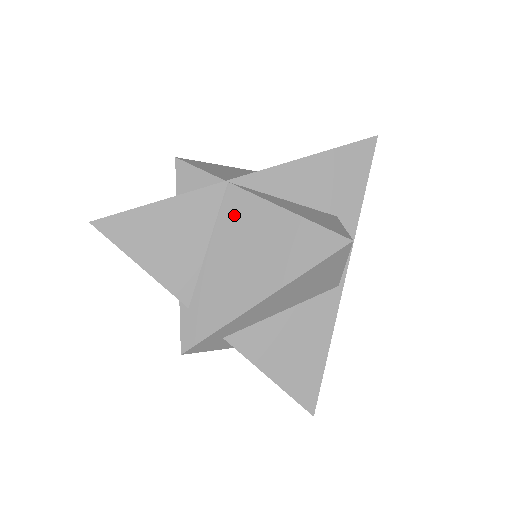
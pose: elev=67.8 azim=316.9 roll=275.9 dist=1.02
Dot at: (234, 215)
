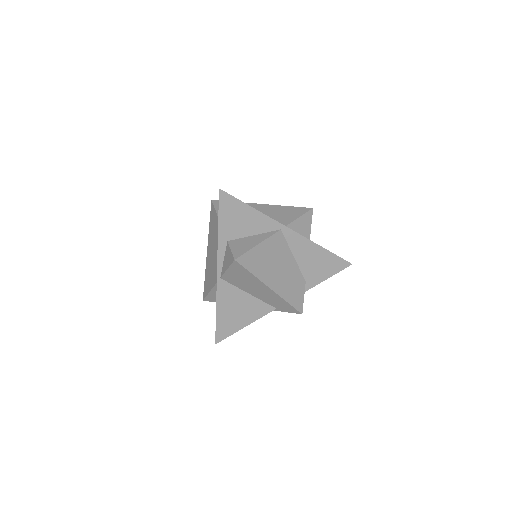
Dot at: occluded
